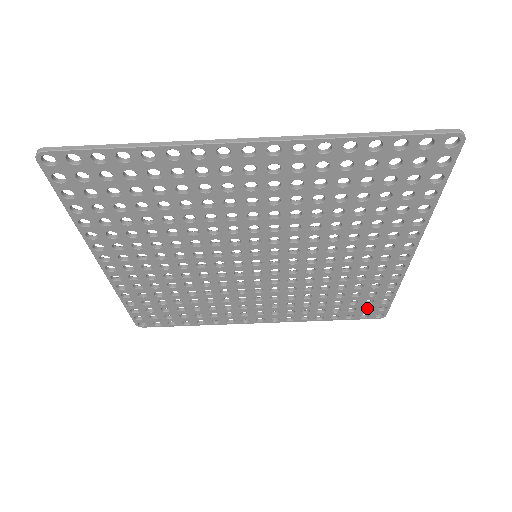
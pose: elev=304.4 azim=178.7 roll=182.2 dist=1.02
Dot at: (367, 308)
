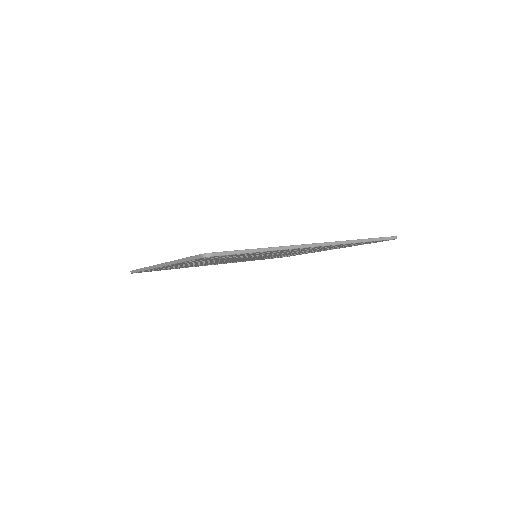
Dot at: occluded
